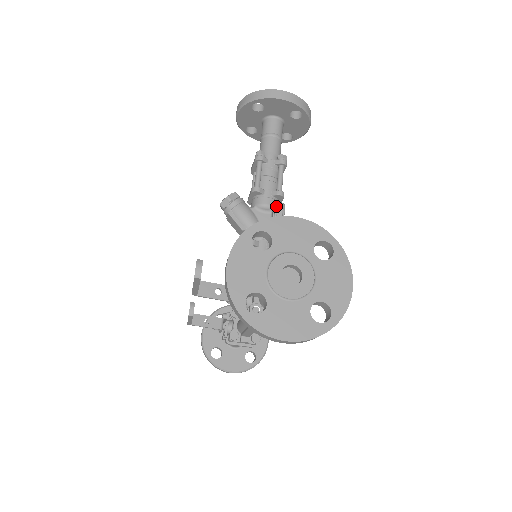
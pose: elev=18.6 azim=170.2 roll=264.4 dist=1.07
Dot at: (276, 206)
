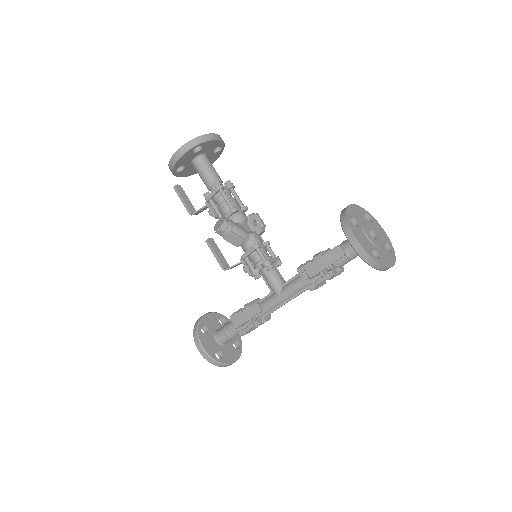
Dot at: (255, 216)
